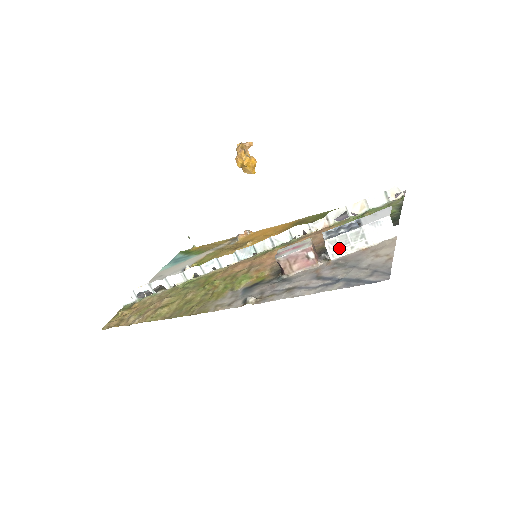
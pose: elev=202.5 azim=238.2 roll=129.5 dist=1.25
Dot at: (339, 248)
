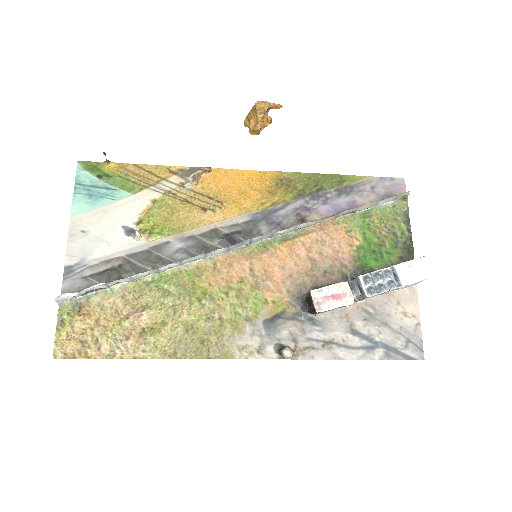
Dot at: occluded
